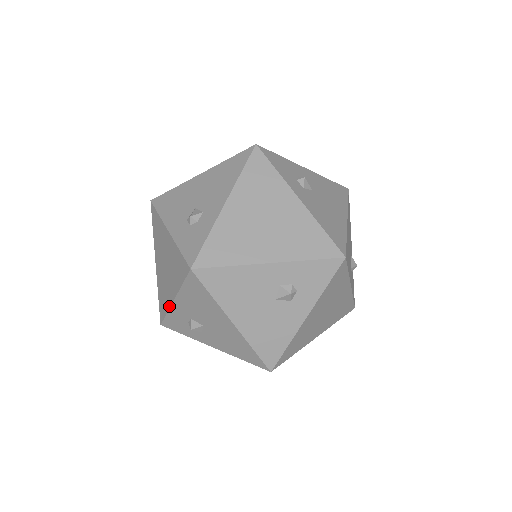
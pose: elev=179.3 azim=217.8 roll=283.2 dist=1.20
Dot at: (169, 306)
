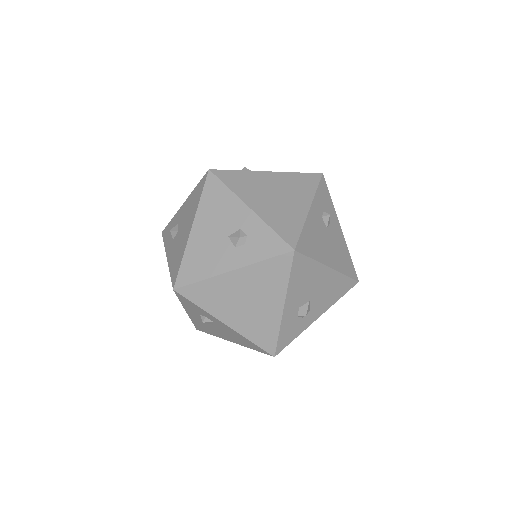
Dot at: (178, 211)
